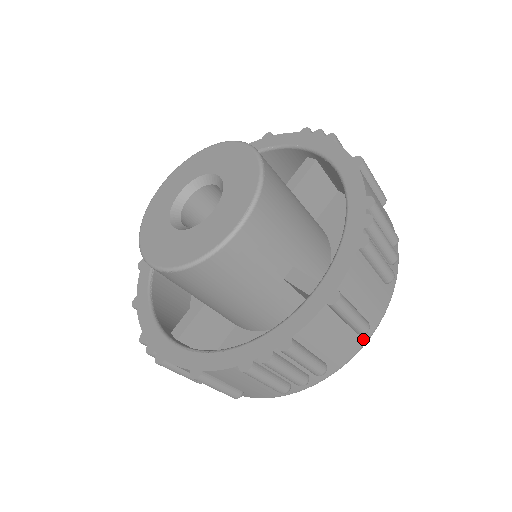
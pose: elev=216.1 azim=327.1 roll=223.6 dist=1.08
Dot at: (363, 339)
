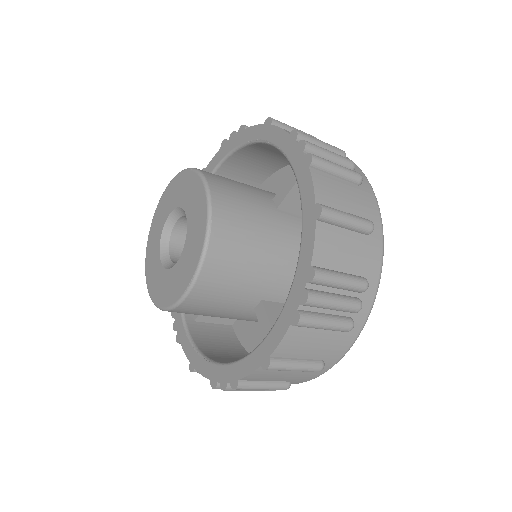
Dot at: (324, 368)
